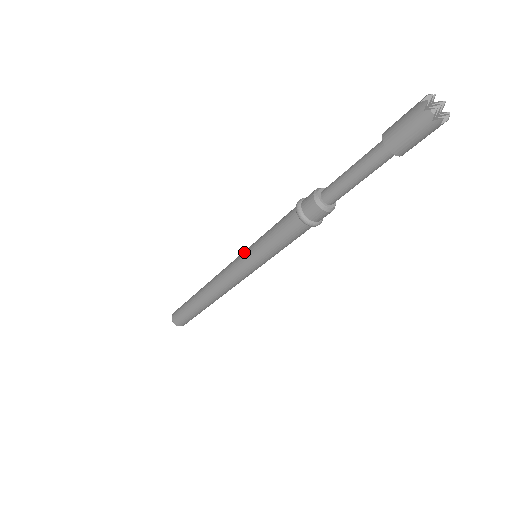
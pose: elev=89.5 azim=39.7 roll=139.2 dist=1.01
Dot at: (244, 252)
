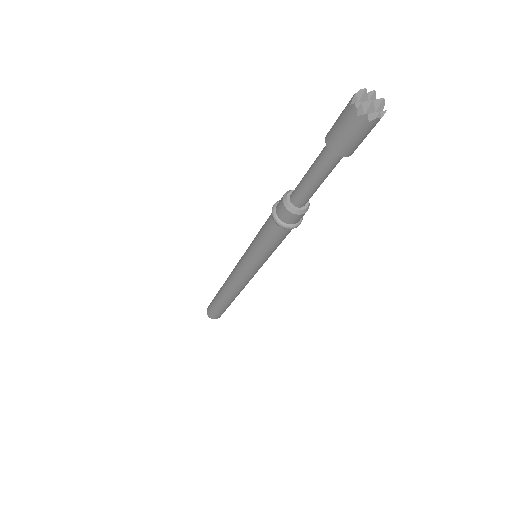
Dot at: (246, 250)
